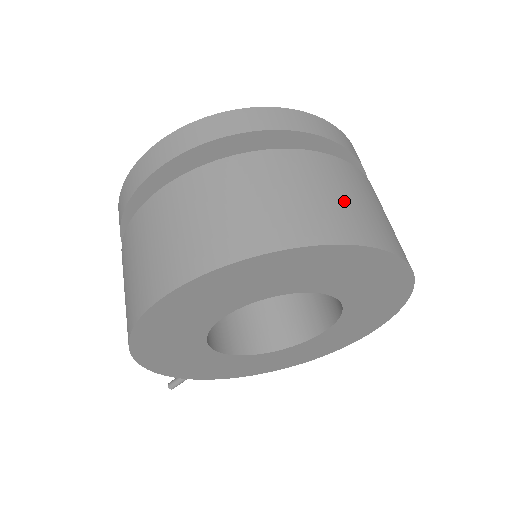
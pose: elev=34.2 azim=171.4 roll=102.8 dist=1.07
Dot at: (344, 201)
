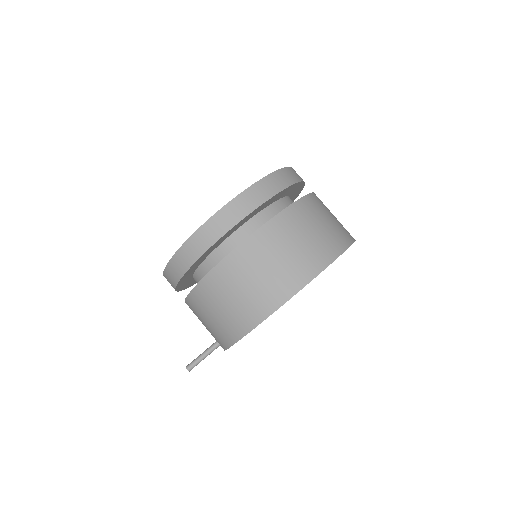
Dot at: occluded
